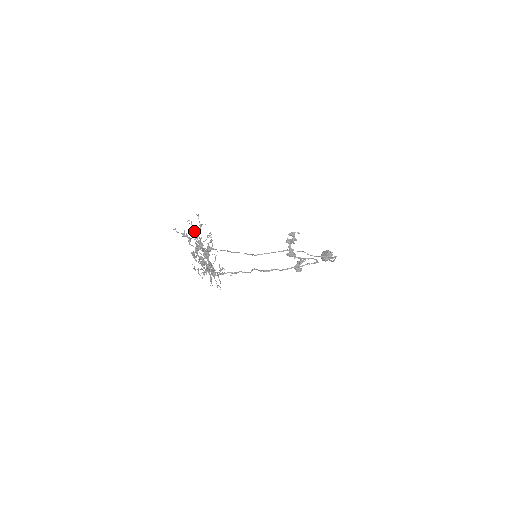
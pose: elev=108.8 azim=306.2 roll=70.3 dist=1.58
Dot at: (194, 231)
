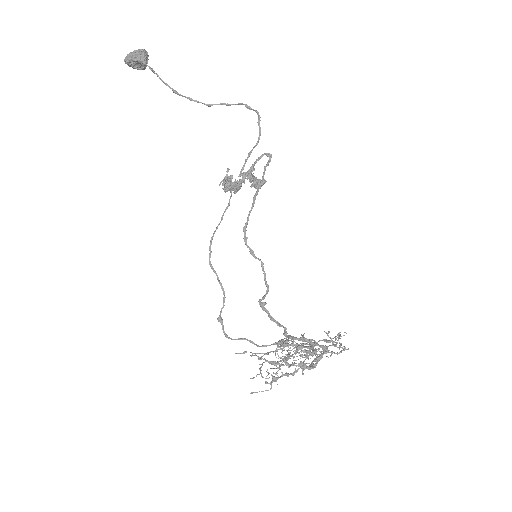
Dot at: occluded
